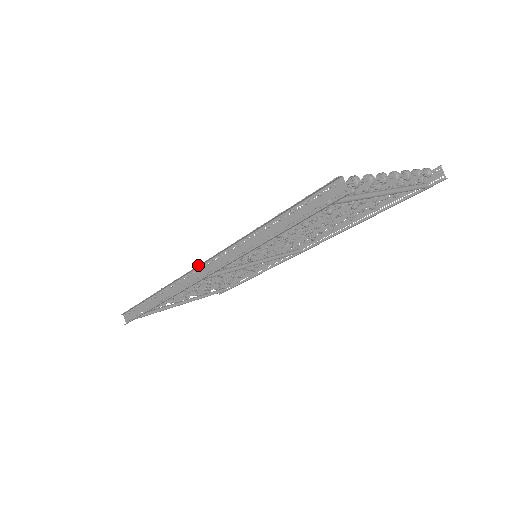
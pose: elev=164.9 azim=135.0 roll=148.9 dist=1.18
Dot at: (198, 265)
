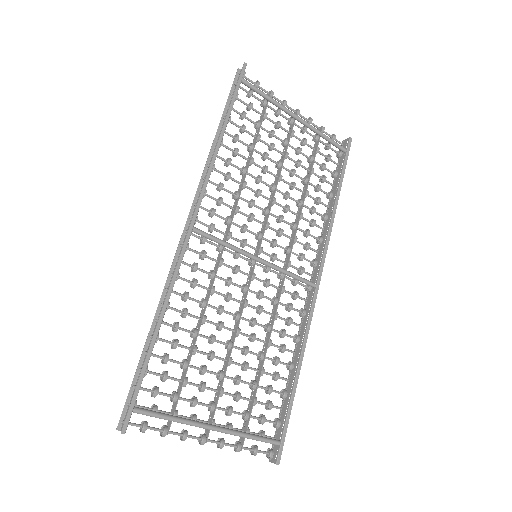
Dot at: (187, 219)
